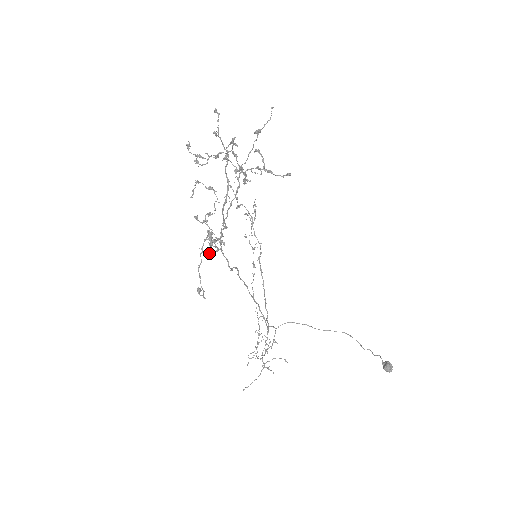
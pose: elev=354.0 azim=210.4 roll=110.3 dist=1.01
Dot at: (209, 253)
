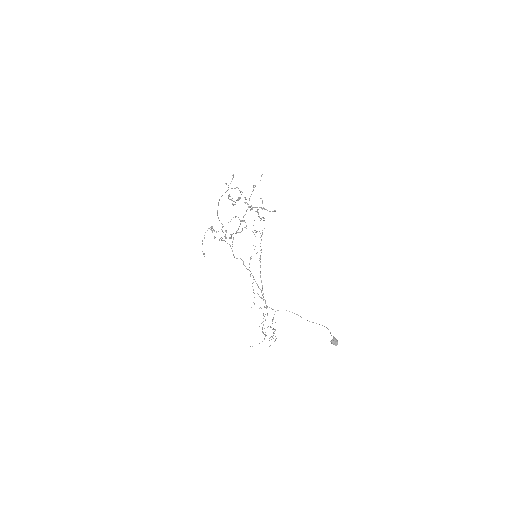
Dot at: occluded
